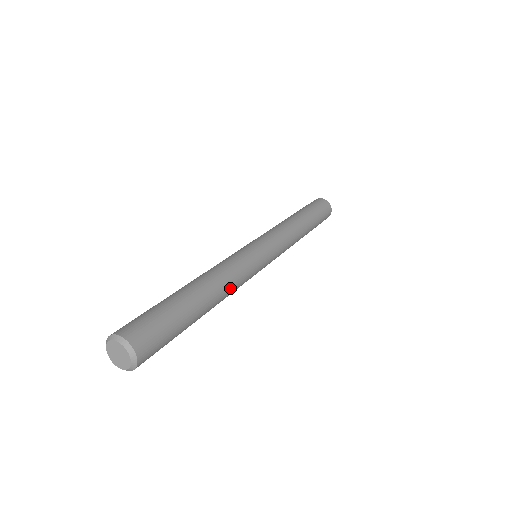
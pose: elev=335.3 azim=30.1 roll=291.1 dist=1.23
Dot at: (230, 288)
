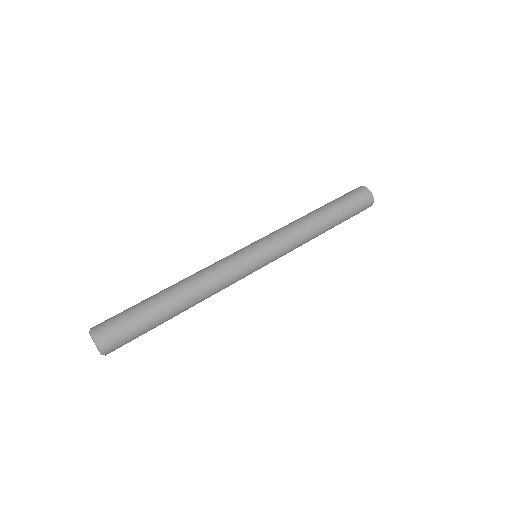
Dot at: (208, 297)
